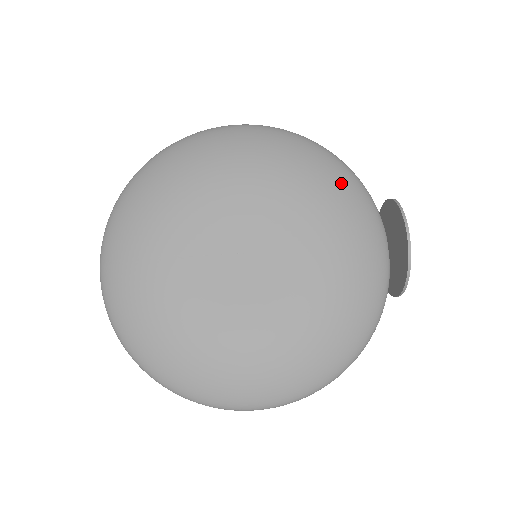
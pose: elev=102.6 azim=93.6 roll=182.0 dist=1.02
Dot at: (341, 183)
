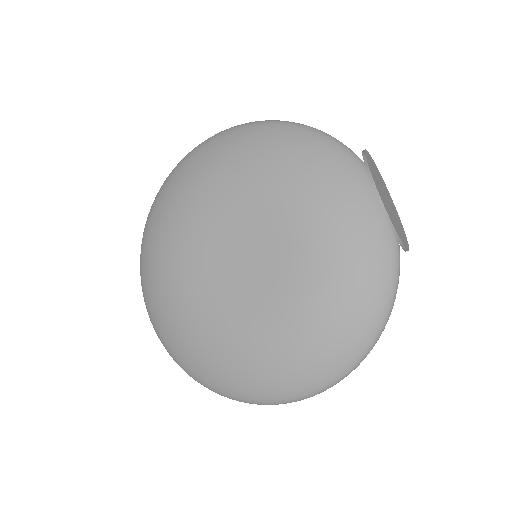
Dot at: (311, 154)
